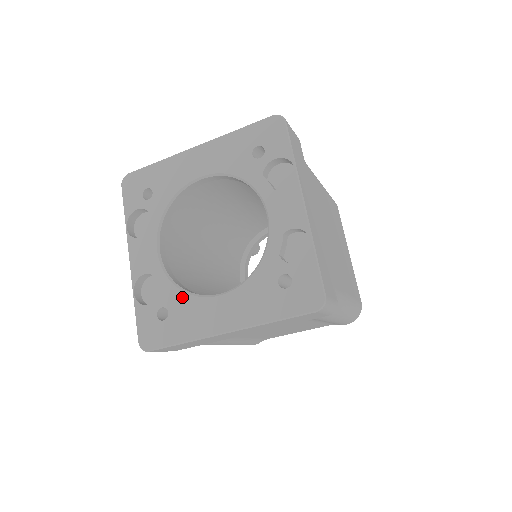
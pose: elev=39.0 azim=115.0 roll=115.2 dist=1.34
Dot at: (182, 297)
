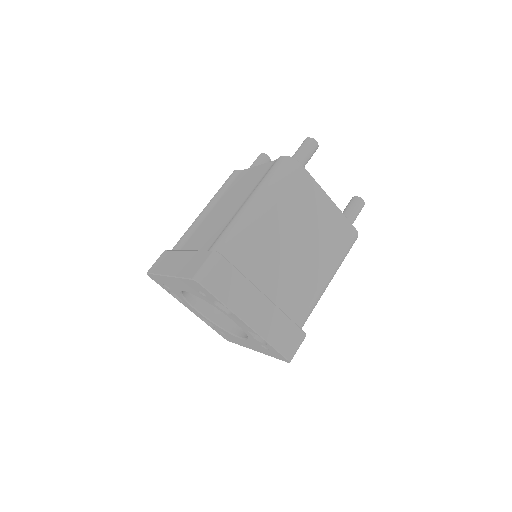
Dot at: (225, 332)
